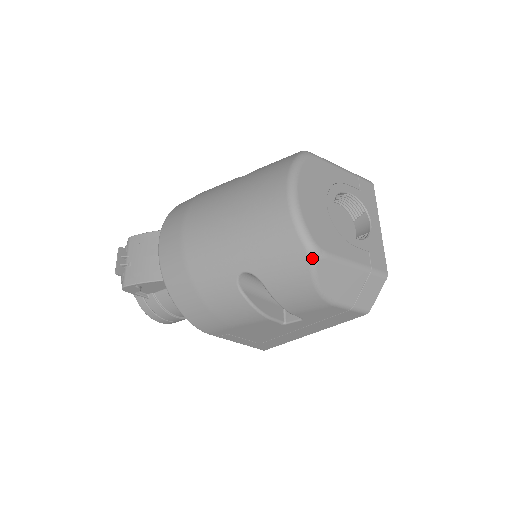
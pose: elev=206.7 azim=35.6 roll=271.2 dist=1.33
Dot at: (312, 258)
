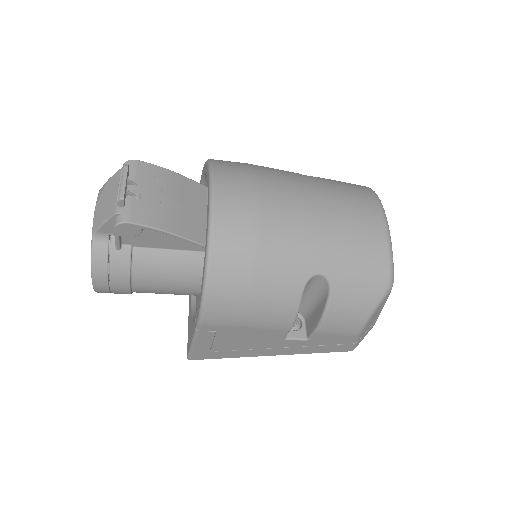
Dot at: (389, 288)
